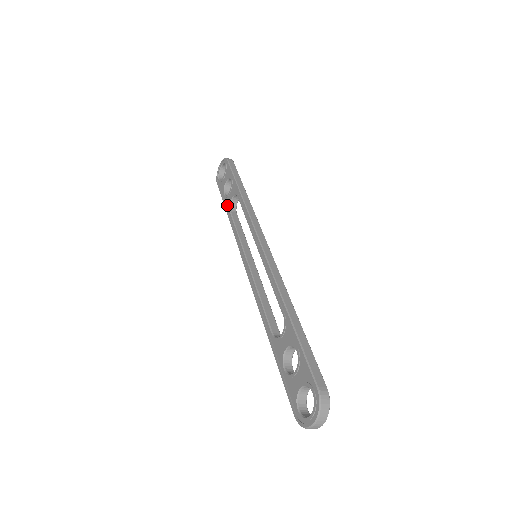
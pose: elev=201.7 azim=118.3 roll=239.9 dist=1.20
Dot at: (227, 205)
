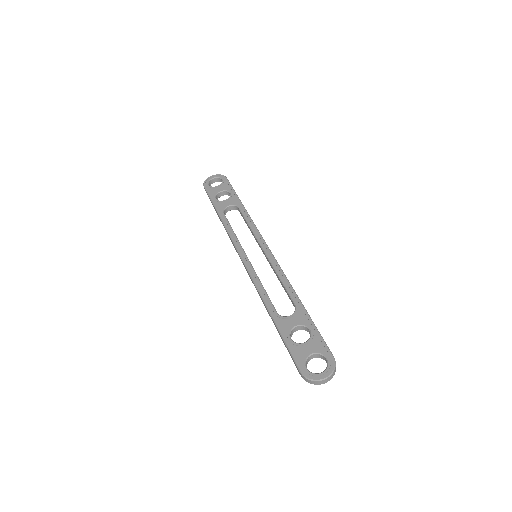
Dot at: (220, 207)
